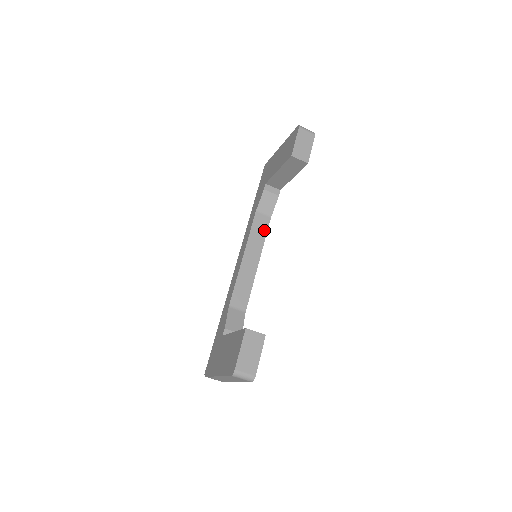
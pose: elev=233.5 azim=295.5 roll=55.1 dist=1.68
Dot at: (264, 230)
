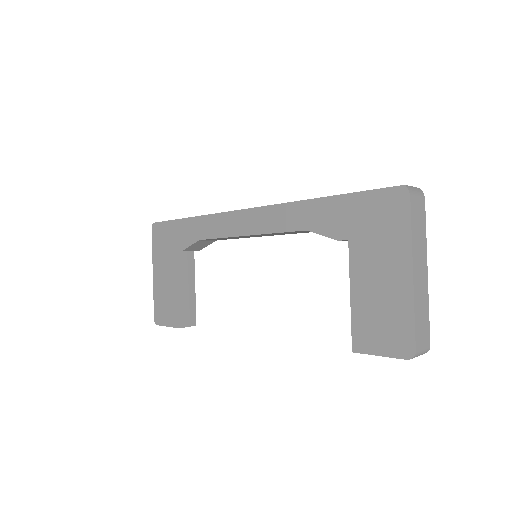
Dot at: occluded
